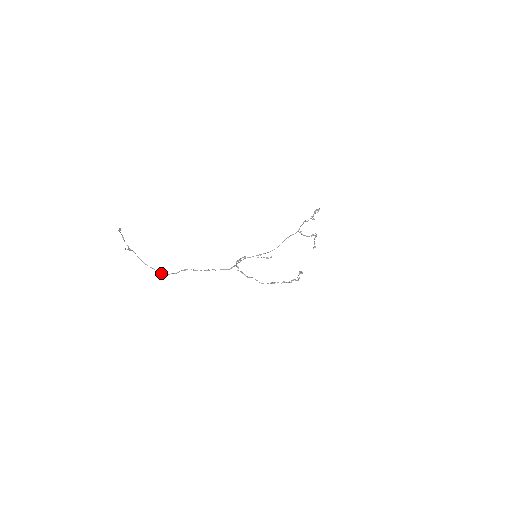
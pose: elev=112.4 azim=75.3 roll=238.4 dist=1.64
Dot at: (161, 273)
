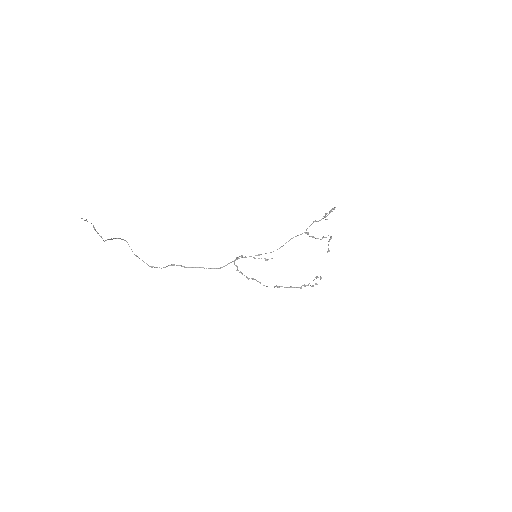
Dot at: (150, 266)
